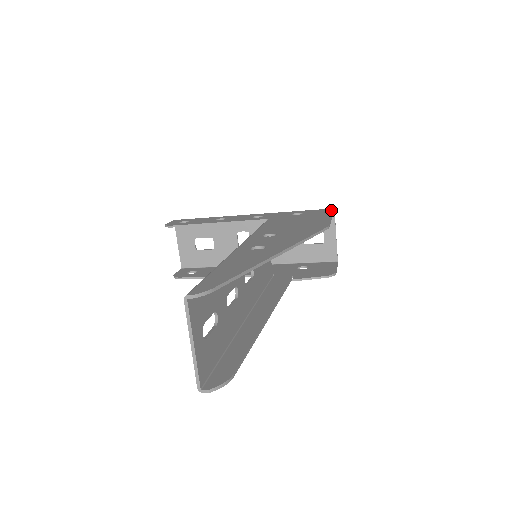
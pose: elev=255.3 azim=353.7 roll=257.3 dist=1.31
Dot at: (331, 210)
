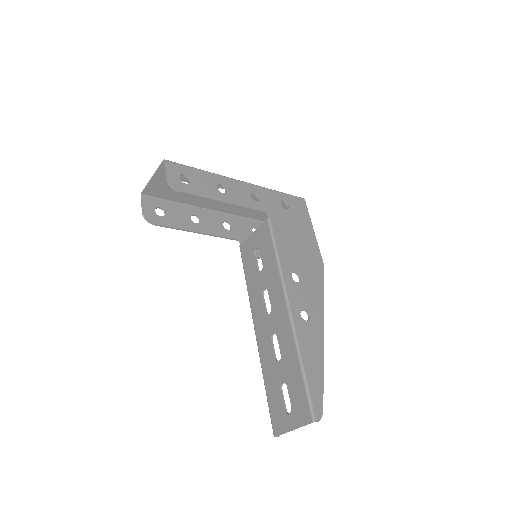
Dot at: (306, 206)
